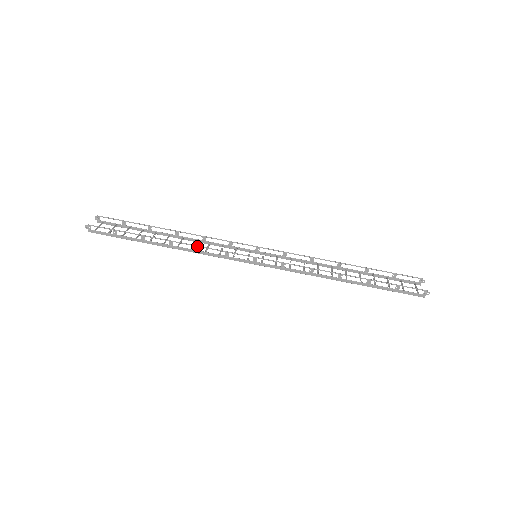
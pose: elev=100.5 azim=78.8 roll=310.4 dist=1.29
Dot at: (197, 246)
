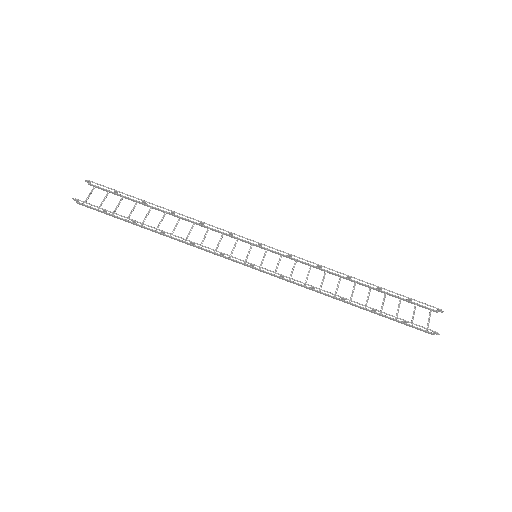
Dot at: (190, 242)
